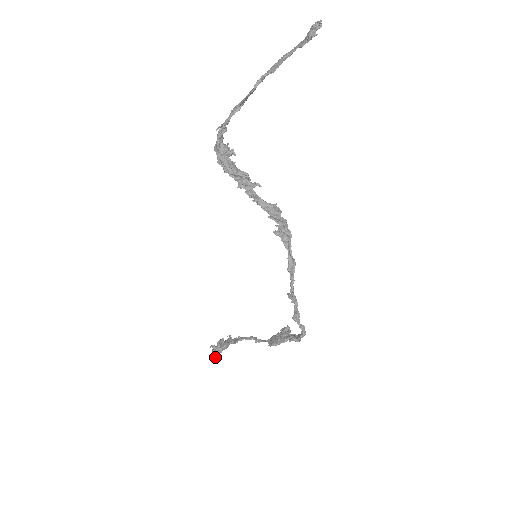
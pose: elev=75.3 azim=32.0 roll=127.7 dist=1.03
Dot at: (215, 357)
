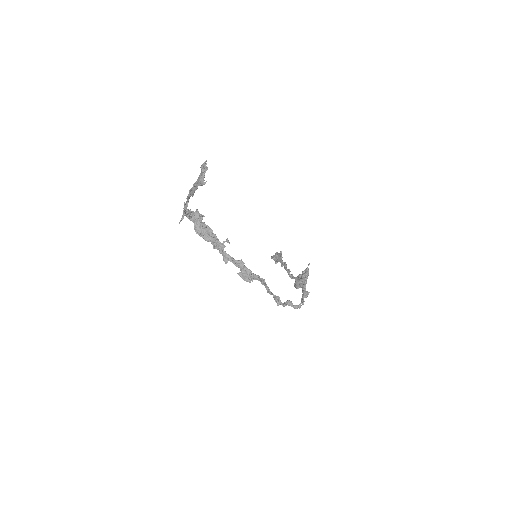
Dot at: occluded
